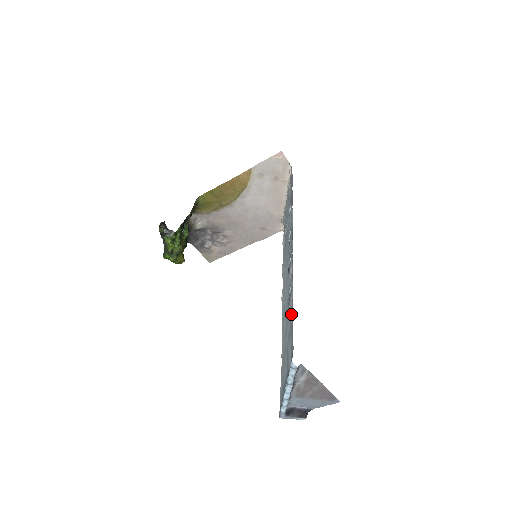
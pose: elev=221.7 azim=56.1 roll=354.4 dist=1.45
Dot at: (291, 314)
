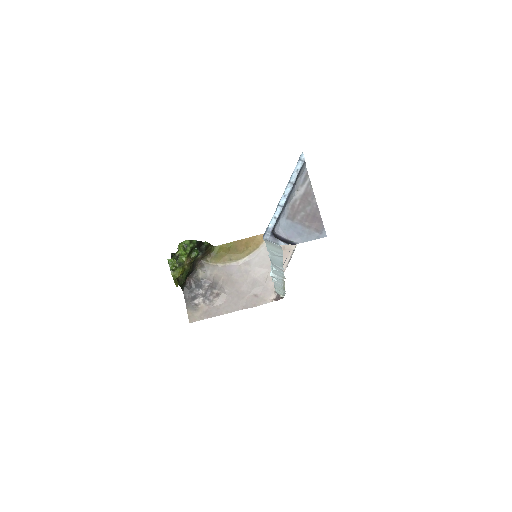
Dot at: occluded
